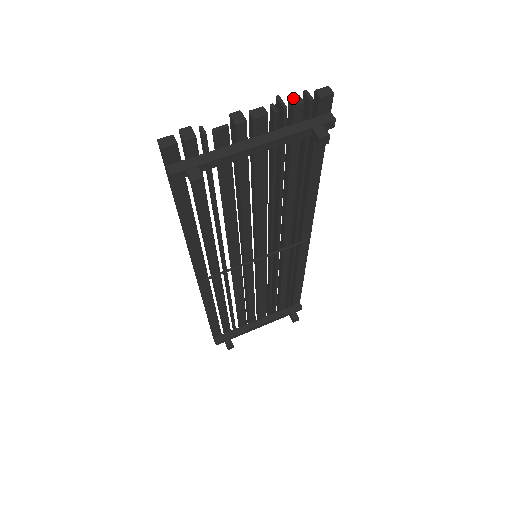
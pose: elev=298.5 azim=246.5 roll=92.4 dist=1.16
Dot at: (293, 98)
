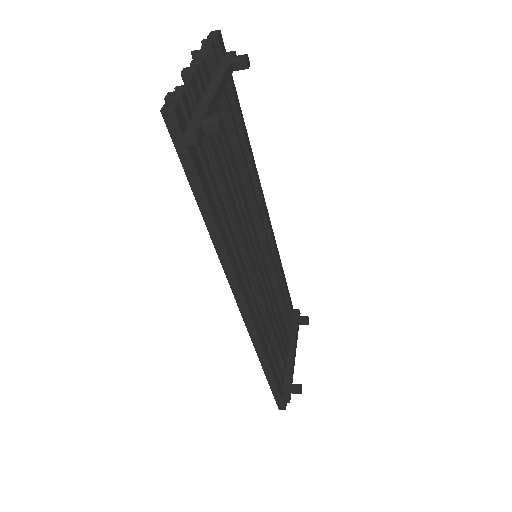
Dot at: (203, 45)
